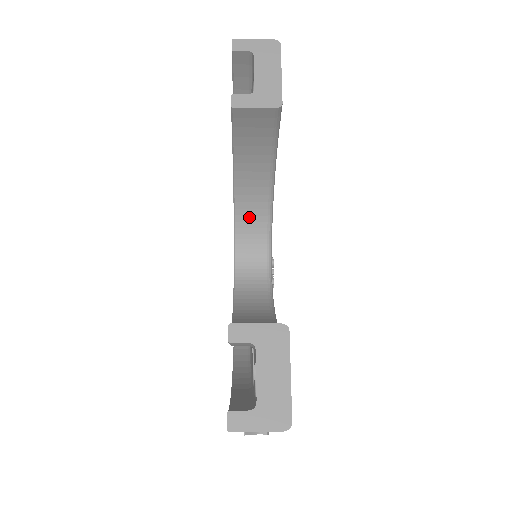
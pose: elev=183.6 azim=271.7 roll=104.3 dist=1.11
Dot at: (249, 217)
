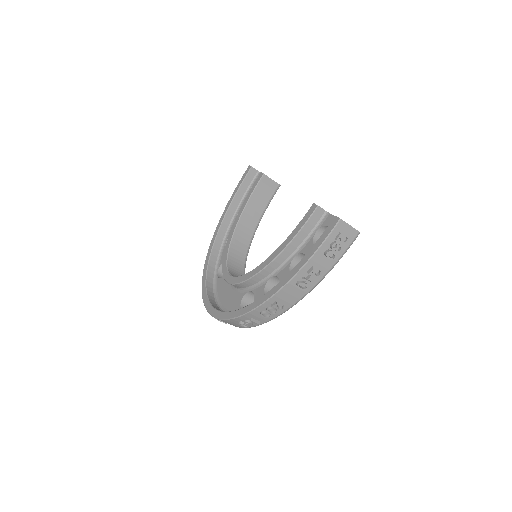
Dot at: (237, 252)
